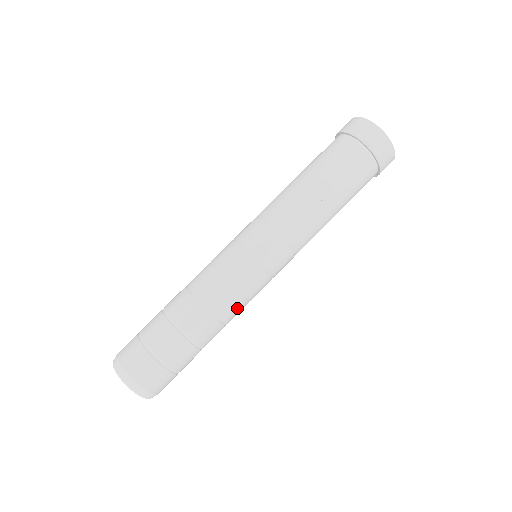
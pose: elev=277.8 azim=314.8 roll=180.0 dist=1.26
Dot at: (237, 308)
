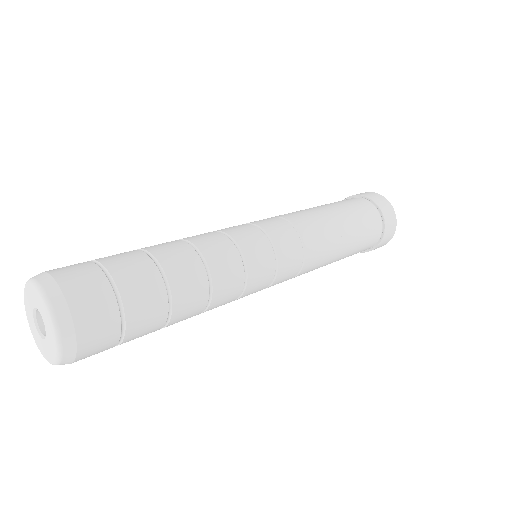
Dot at: (229, 296)
